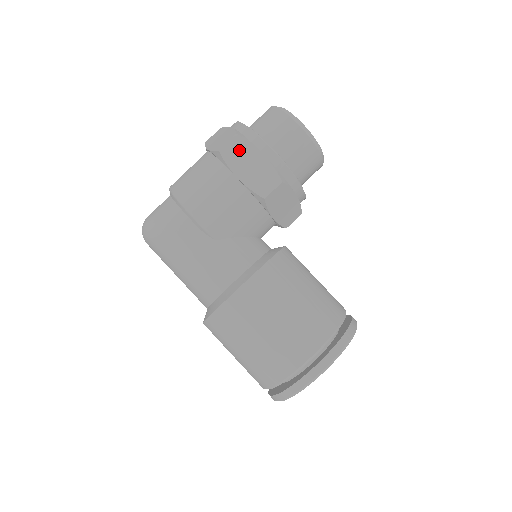
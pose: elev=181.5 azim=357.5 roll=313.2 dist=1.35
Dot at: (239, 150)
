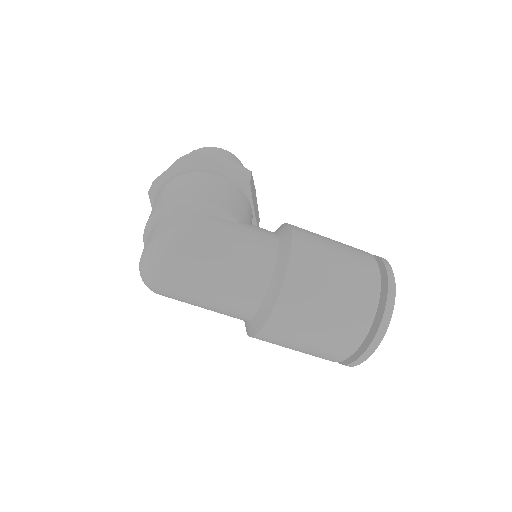
Dot at: (206, 158)
